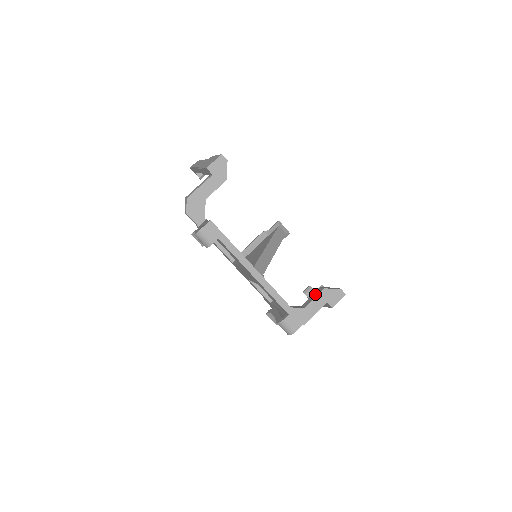
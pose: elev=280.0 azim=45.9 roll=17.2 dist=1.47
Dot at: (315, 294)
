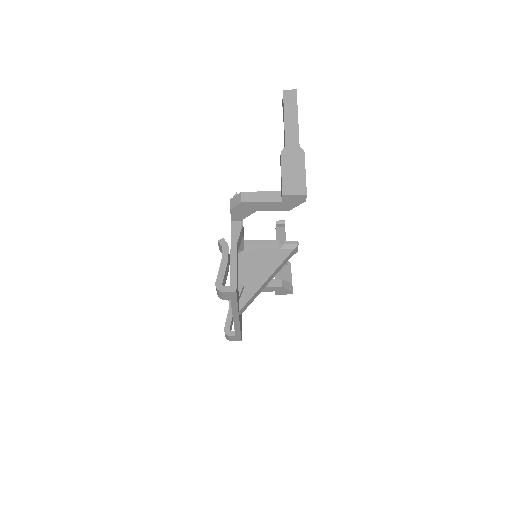
Dot at: (273, 283)
